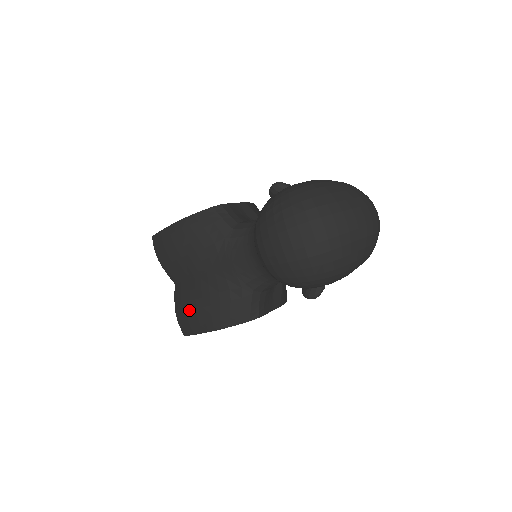
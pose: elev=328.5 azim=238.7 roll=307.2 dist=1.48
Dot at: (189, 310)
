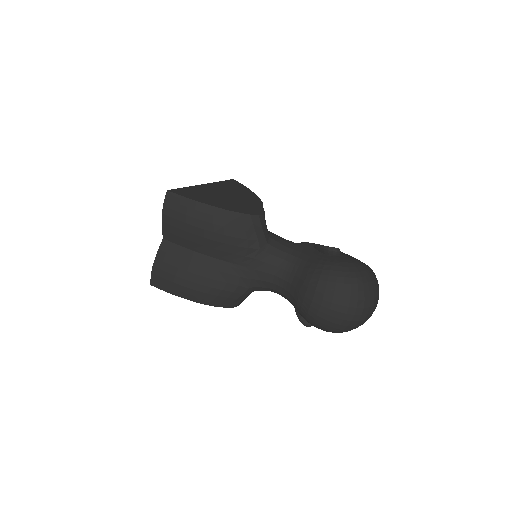
Dot at: (182, 277)
